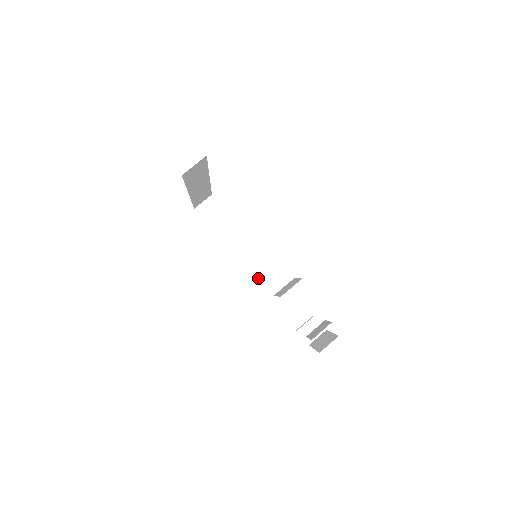
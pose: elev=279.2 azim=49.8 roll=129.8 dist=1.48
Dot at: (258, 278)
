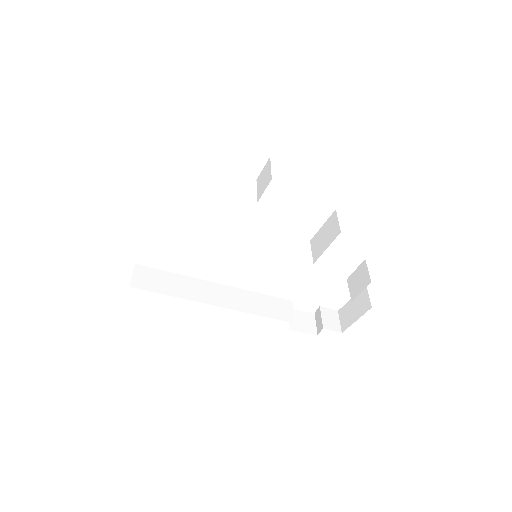
Dot at: (250, 309)
